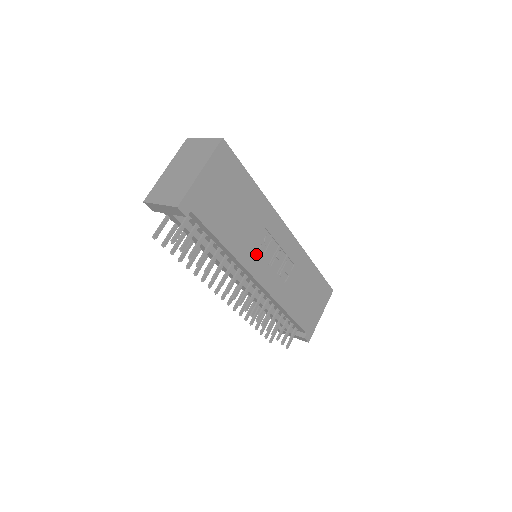
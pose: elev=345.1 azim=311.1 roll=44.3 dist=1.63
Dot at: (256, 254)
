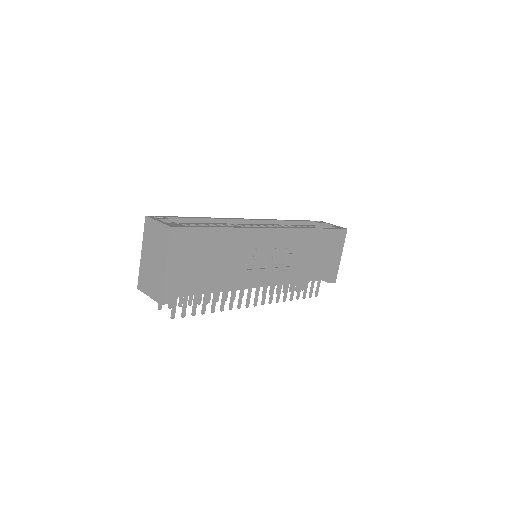
Dot at: (251, 272)
